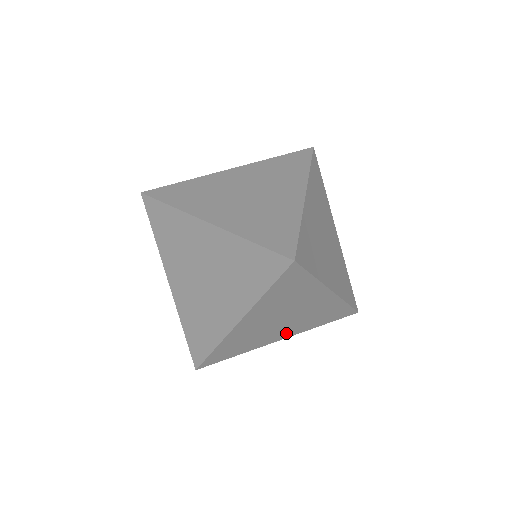
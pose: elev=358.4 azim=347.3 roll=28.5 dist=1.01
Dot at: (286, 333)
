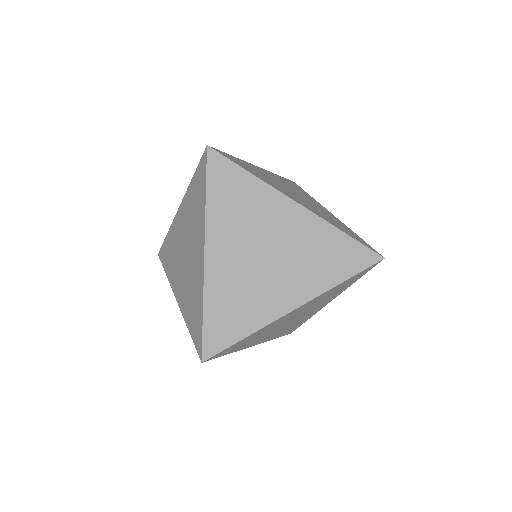
Dot at: (294, 292)
